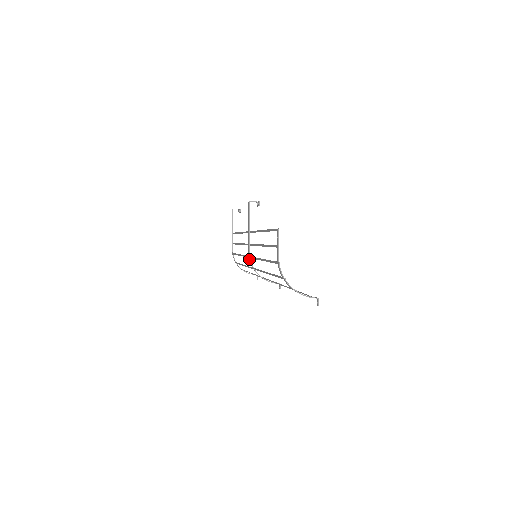
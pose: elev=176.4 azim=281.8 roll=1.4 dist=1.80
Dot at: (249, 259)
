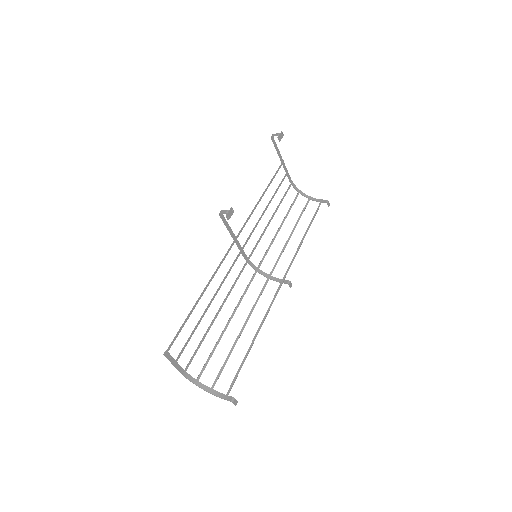
Dot at: (248, 261)
